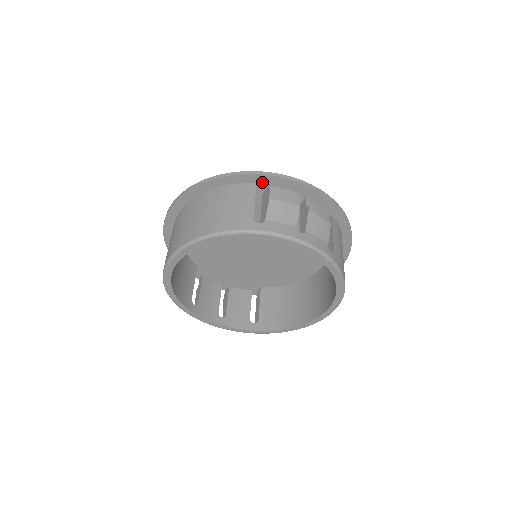
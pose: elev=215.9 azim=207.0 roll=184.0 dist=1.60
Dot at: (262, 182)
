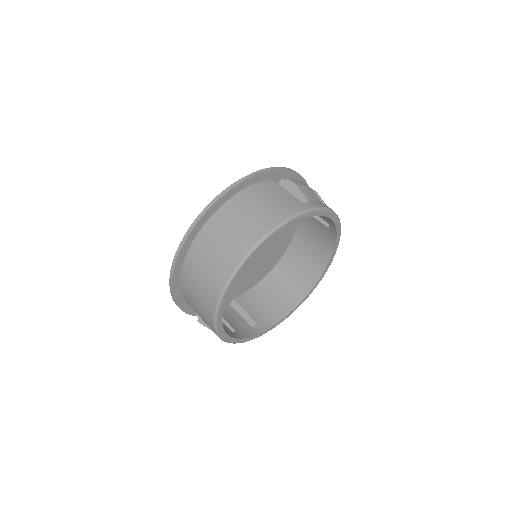
Dot at: (274, 177)
